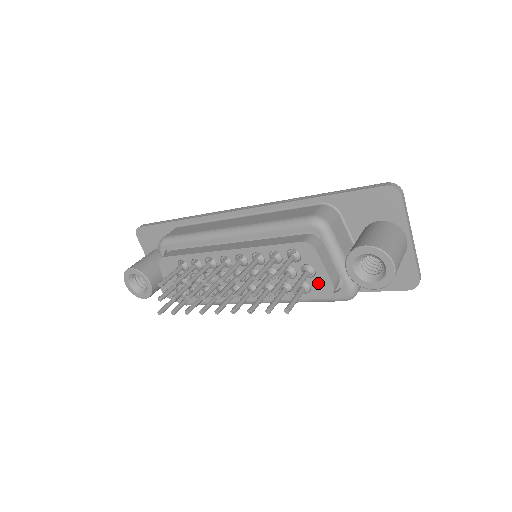
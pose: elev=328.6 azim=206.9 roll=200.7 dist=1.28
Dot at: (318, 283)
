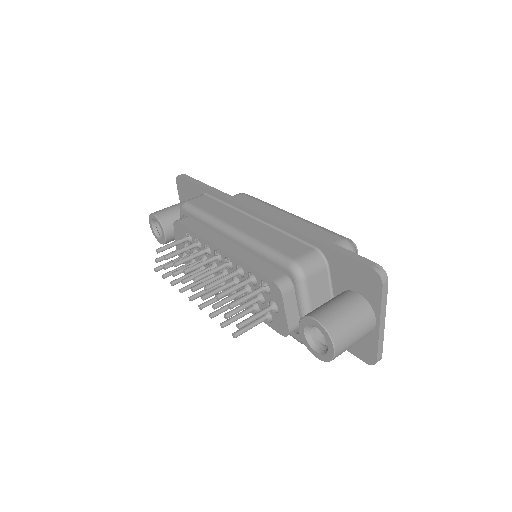
Dot at: (278, 320)
